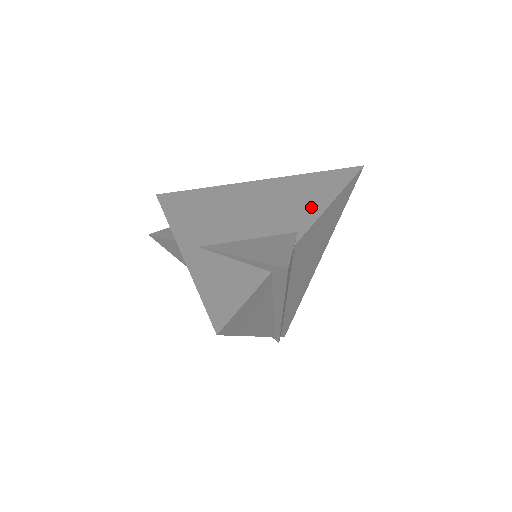
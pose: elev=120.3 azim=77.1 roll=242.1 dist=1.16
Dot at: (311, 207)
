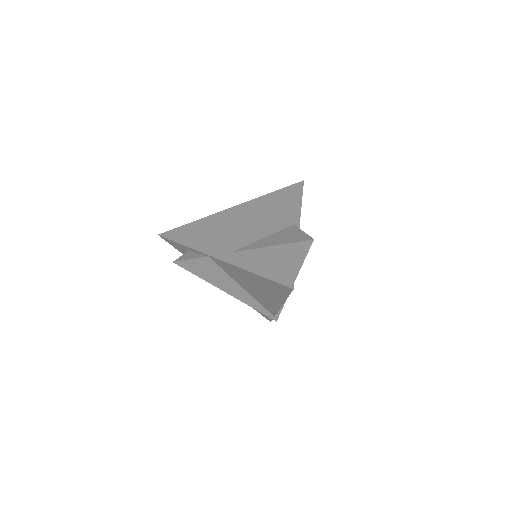
Dot at: (290, 210)
